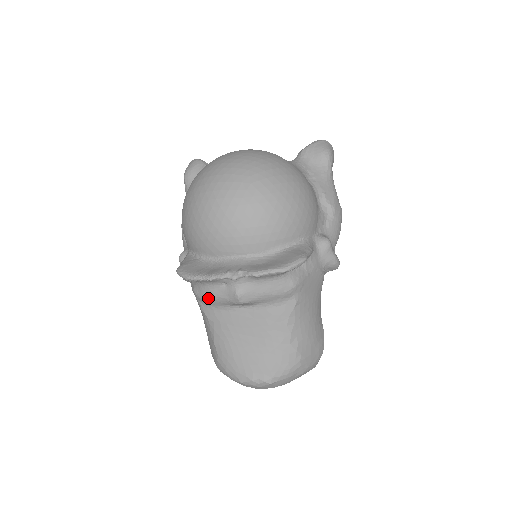
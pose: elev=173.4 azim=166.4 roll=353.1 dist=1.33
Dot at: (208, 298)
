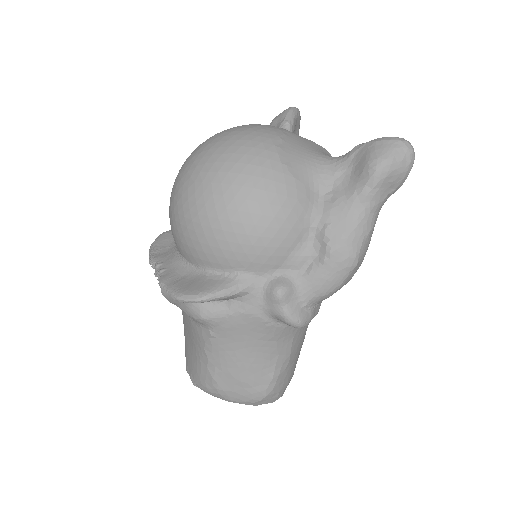
Dot at: occluded
